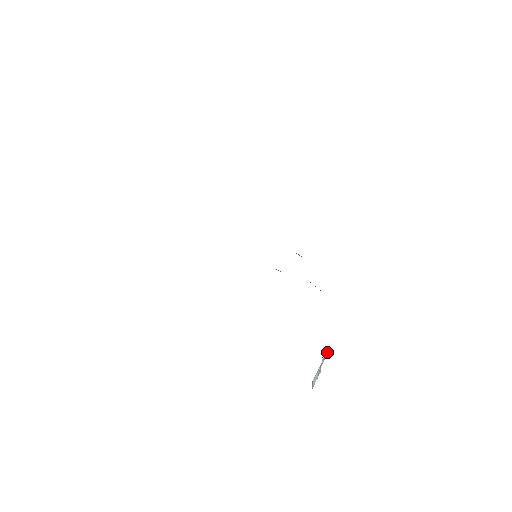
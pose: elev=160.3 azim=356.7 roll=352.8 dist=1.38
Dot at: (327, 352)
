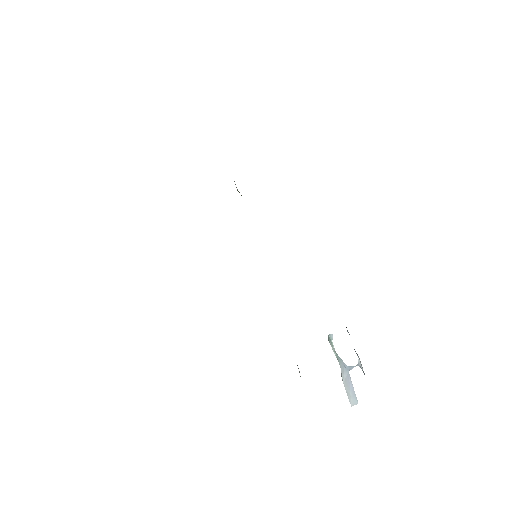
Dot at: (331, 341)
